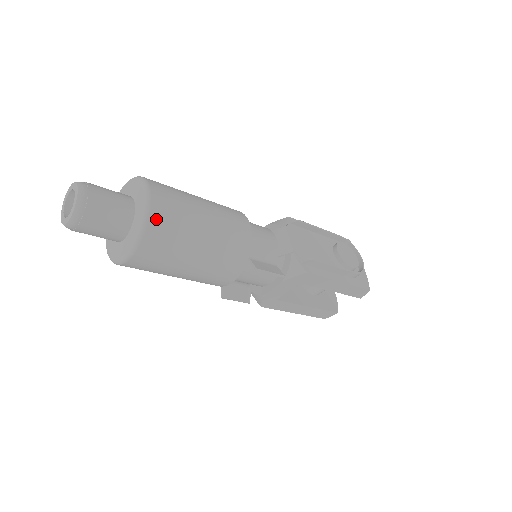
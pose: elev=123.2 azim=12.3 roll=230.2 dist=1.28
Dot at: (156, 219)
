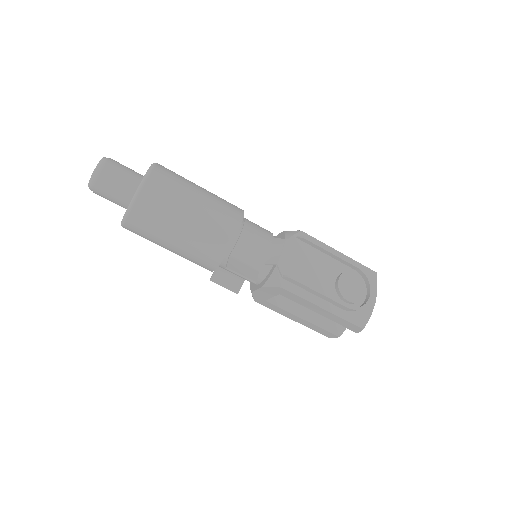
Dot at: (142, 202)
